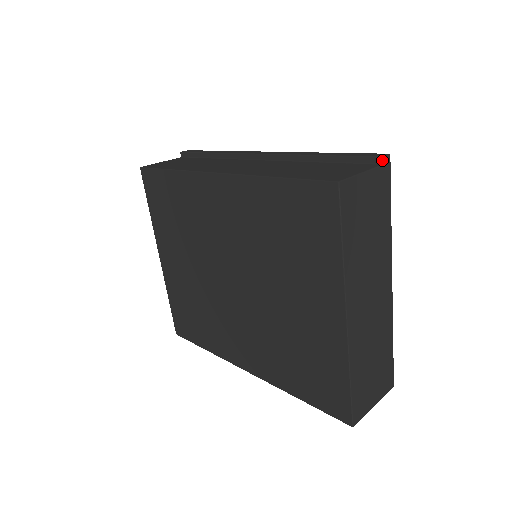
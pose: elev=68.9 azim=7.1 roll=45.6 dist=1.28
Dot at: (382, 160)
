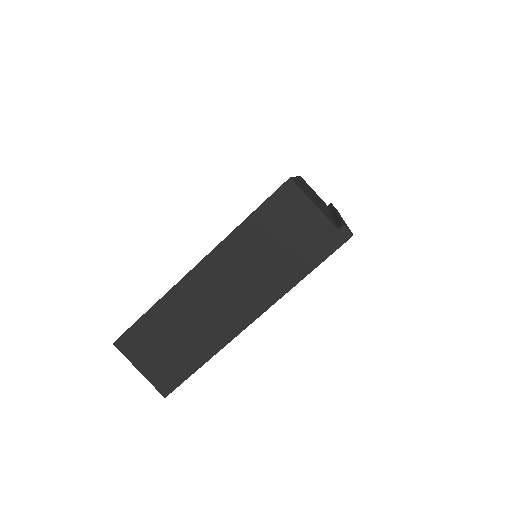
Dot at: (342, 227)
